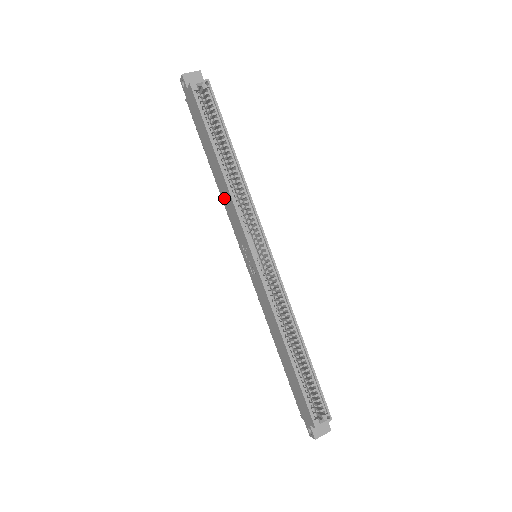
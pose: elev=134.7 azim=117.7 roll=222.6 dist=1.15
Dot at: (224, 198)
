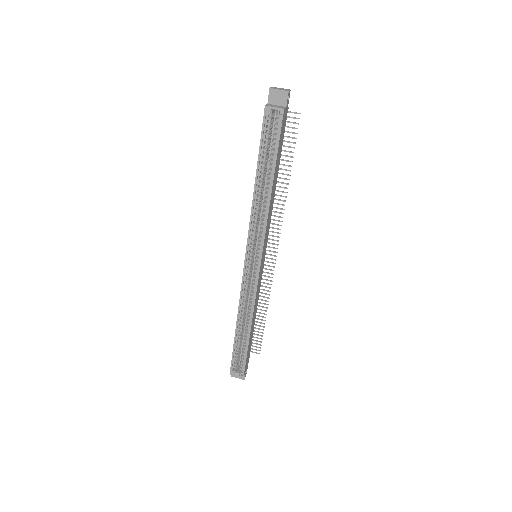
Dot at: occluded
